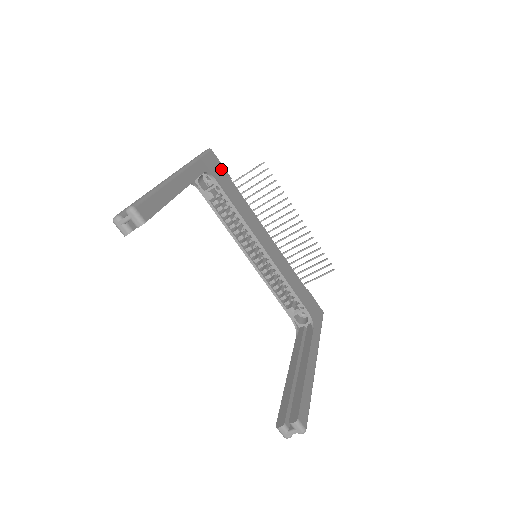
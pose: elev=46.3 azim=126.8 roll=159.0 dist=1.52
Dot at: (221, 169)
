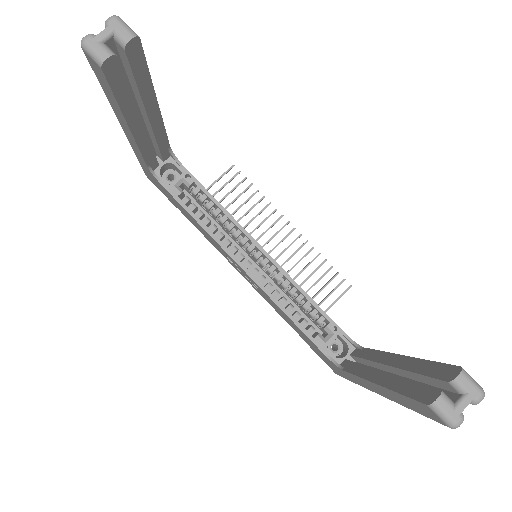
Dot at: occluded
